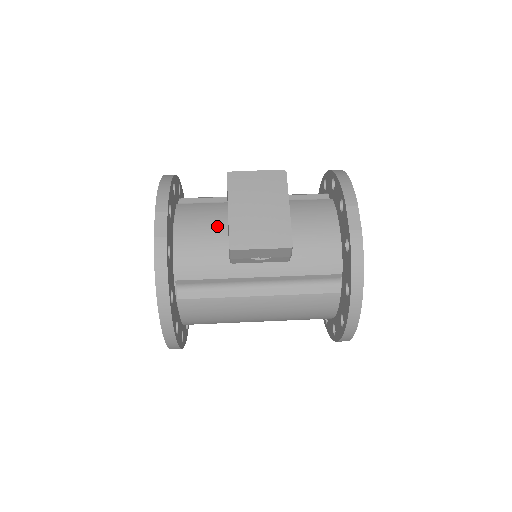
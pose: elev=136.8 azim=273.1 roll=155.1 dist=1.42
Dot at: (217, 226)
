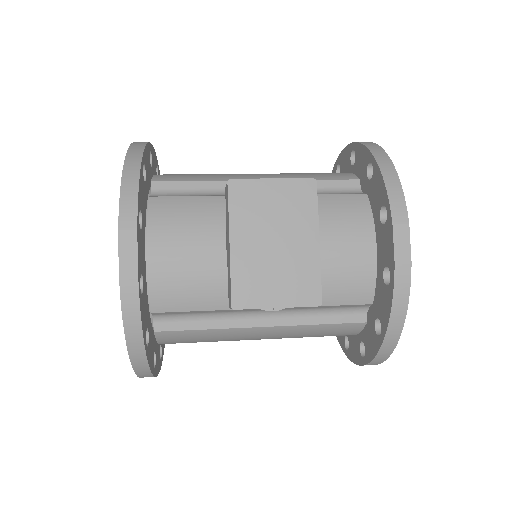
Dot at: (208, 239)
